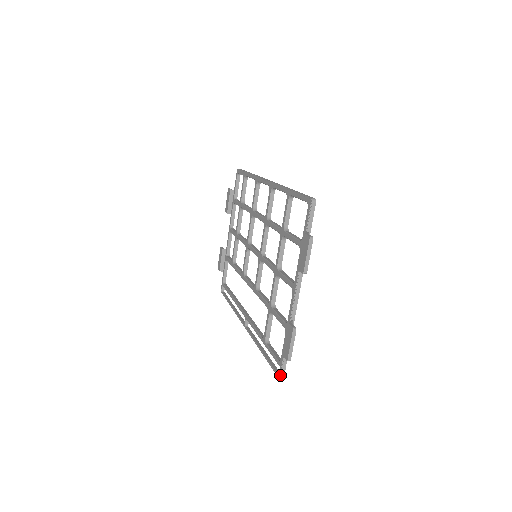
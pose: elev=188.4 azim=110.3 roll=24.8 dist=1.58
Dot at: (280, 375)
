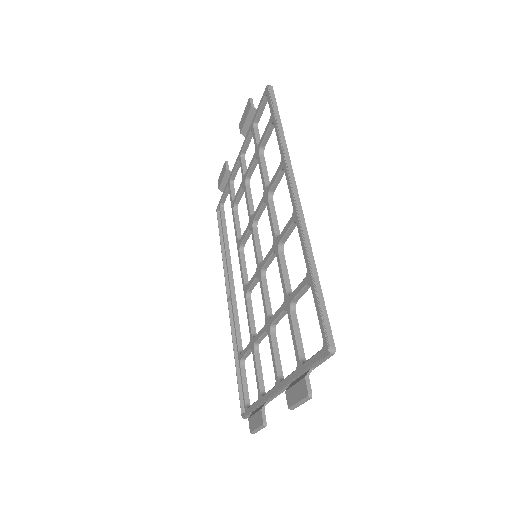
Dot at: (243, 417)
